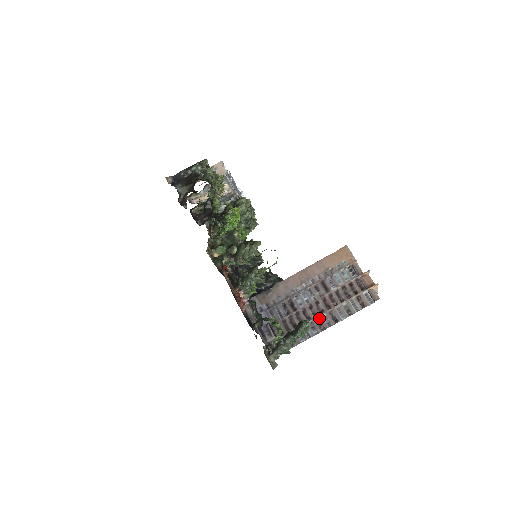
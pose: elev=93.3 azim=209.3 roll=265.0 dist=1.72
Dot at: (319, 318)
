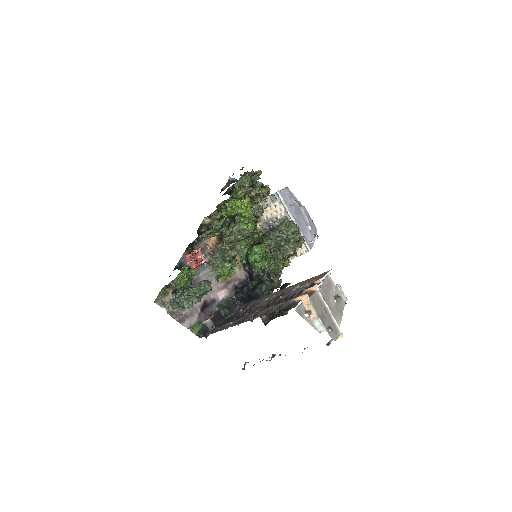
Dot at: (247, 317)
